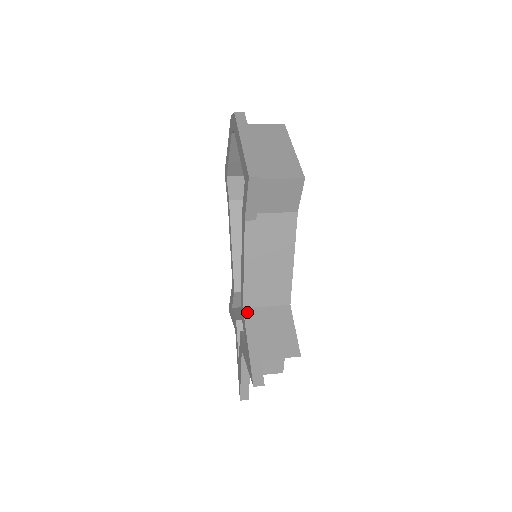
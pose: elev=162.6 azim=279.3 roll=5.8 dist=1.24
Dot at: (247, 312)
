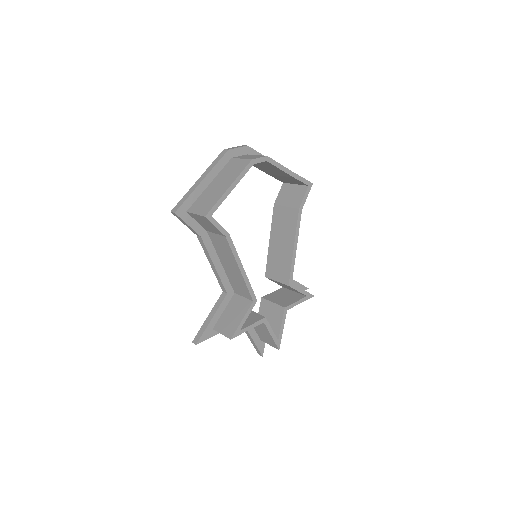
Dot at: (222, 295)
